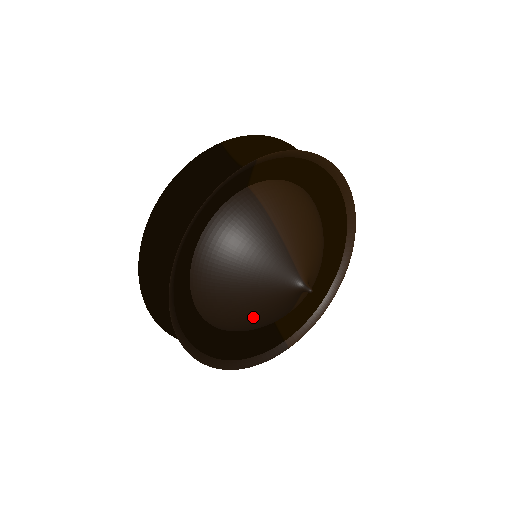
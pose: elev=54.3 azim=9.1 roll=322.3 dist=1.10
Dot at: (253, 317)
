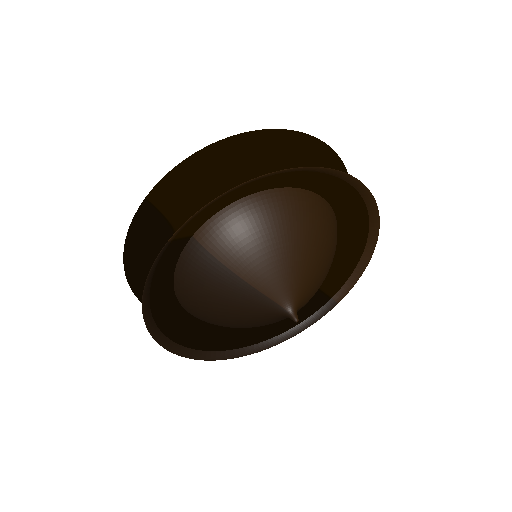
Dot at: occluded
